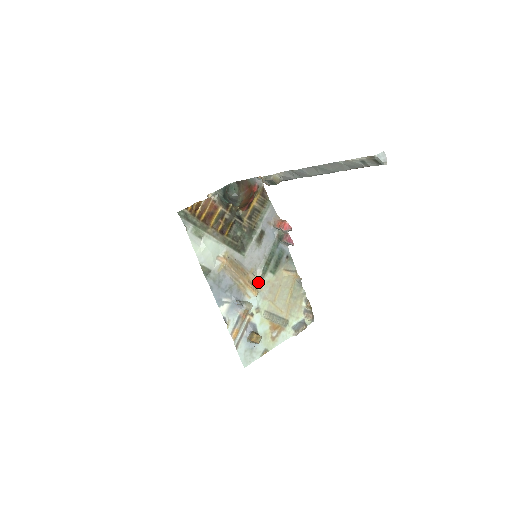
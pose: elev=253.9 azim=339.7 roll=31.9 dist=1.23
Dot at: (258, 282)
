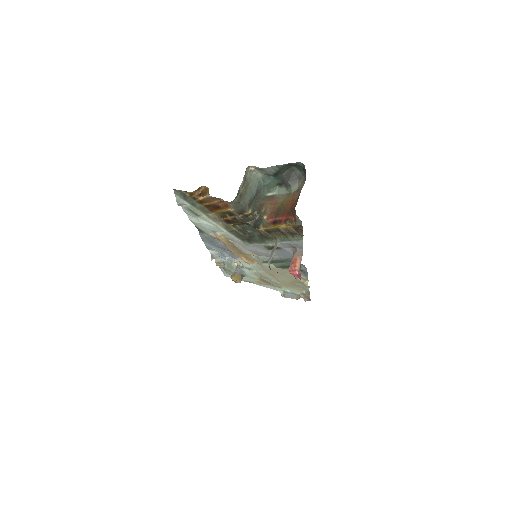
Dot at: (257, 261)
